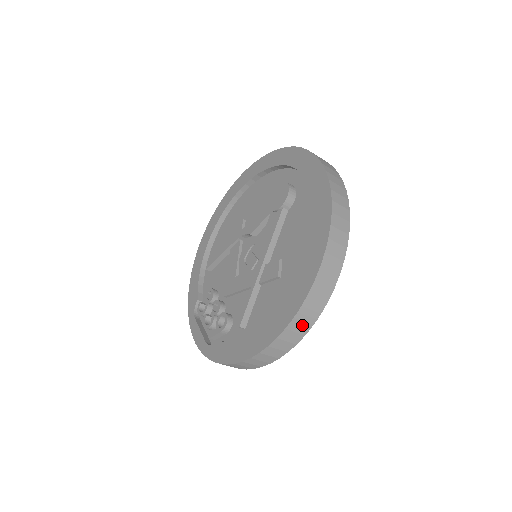
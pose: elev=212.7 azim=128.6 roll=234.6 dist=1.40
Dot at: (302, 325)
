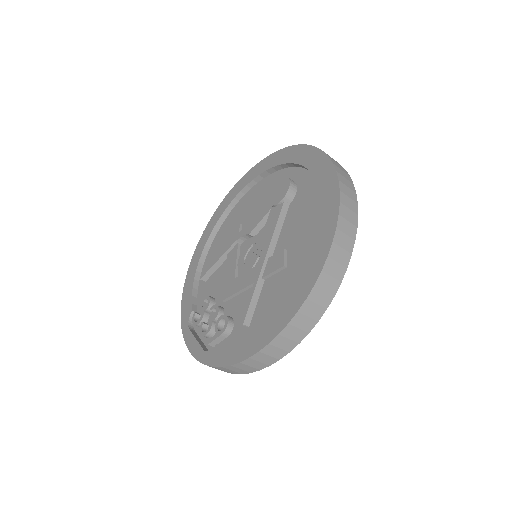
Dot at: (315, 308)
